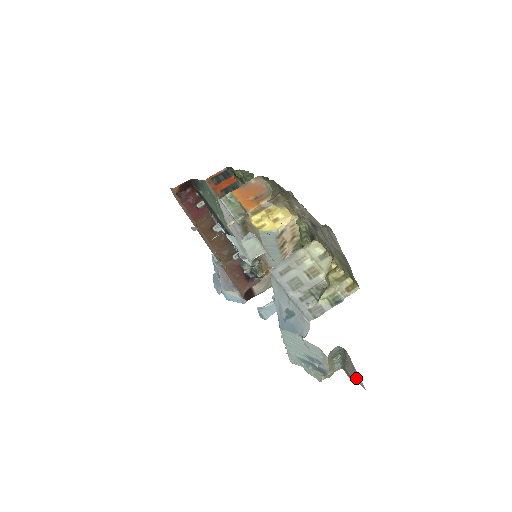
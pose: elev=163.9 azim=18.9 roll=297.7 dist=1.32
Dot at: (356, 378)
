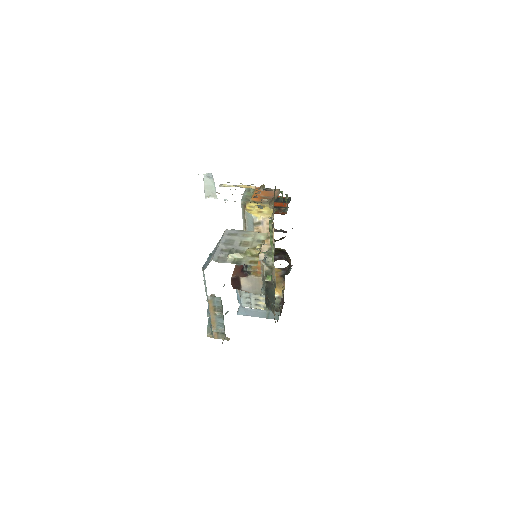
Dot at: occluded
